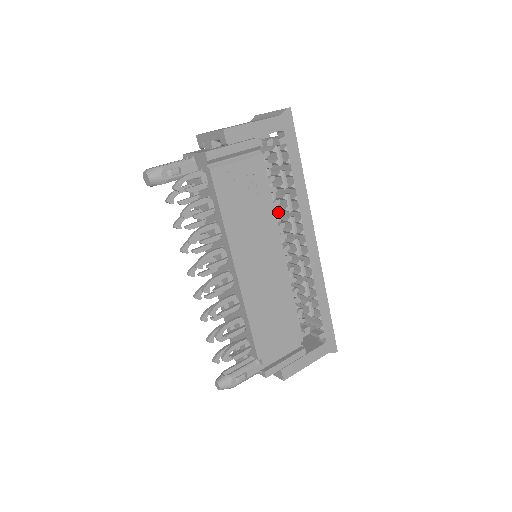
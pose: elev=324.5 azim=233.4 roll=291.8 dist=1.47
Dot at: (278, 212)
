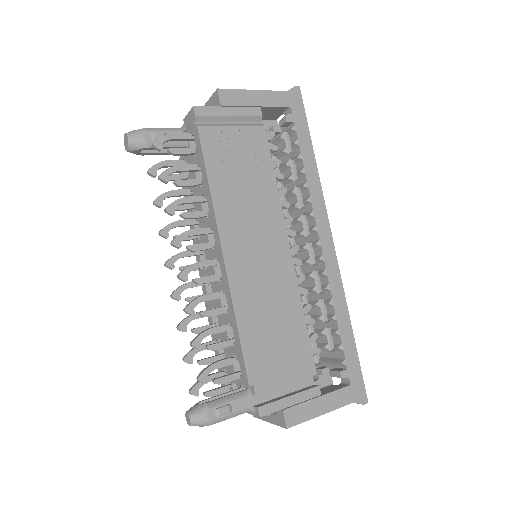
Dot at: (284, 202)
